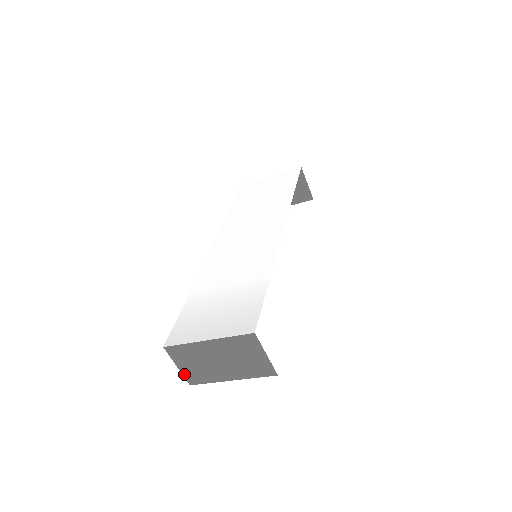
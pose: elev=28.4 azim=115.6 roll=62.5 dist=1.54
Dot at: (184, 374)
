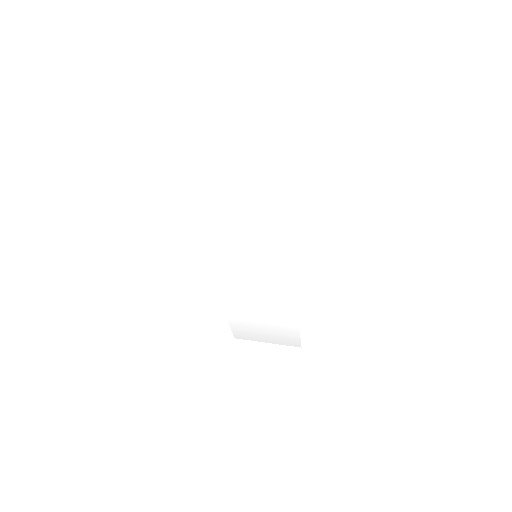
Dot at: occluded
